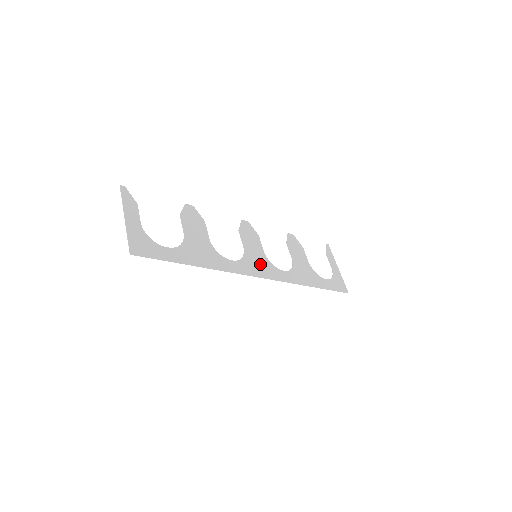
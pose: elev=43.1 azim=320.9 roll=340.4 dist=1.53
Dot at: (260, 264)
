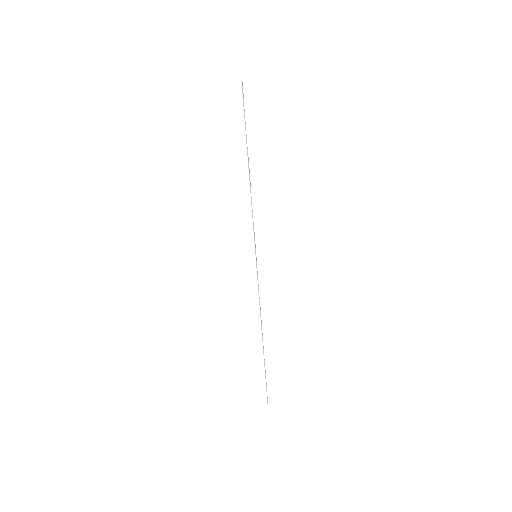
Dot at: occluded
